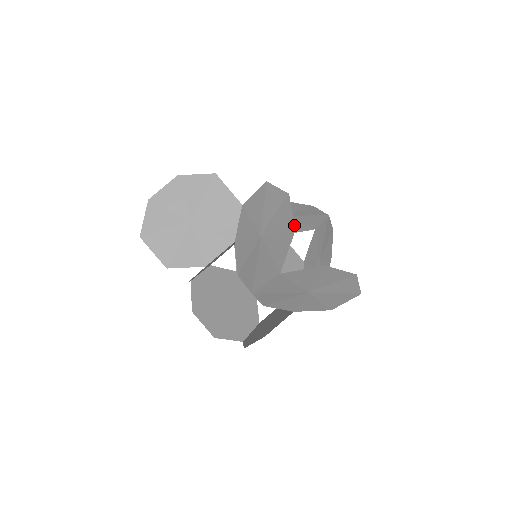
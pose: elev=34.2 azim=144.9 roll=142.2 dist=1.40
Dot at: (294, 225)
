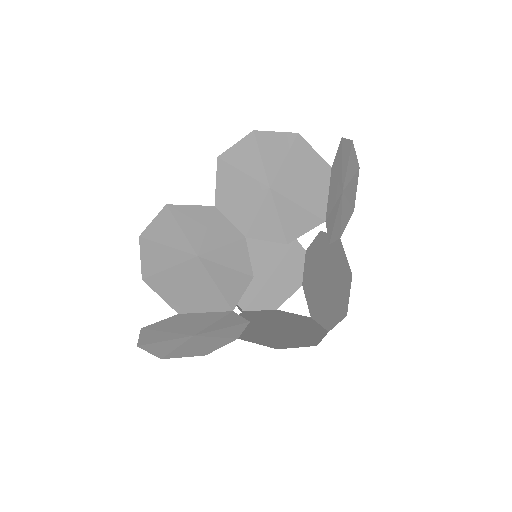
Dot at: (292, 133)
